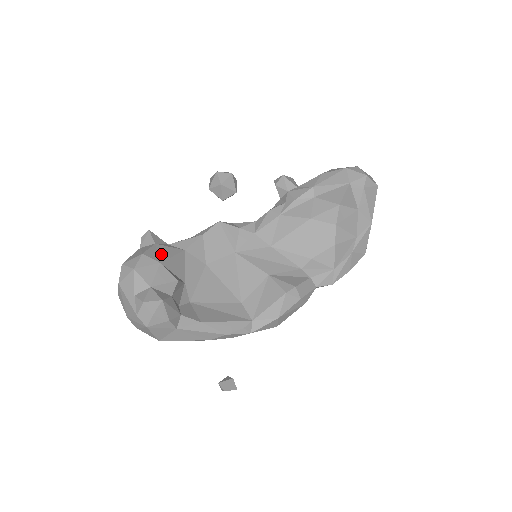
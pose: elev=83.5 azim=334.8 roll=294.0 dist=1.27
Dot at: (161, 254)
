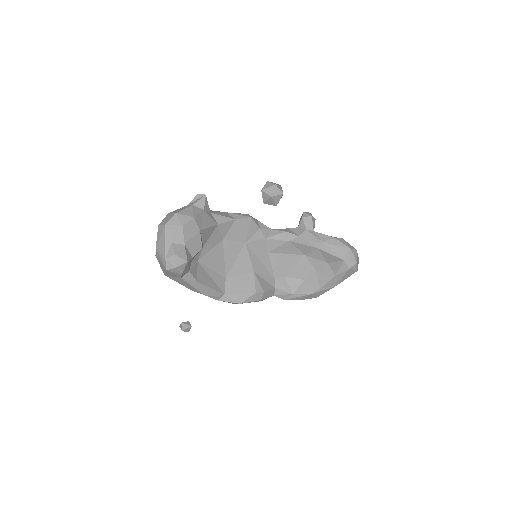
Dot at: (204, 222)
